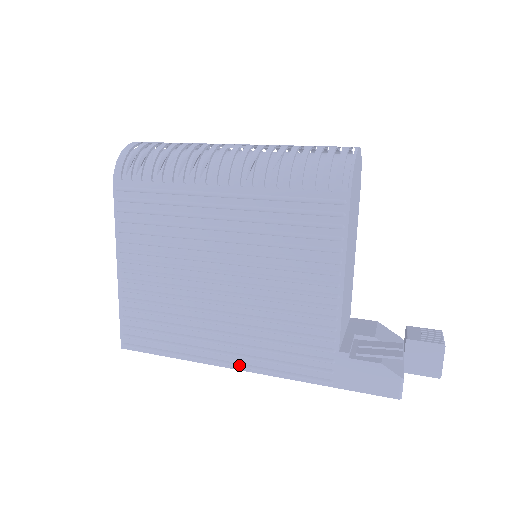
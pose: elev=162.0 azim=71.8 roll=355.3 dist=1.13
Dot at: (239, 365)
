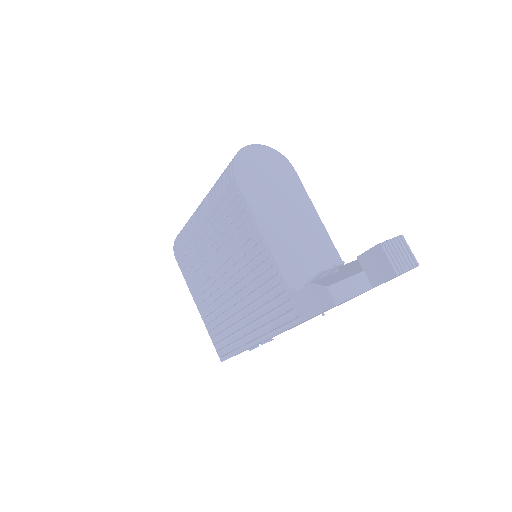
Dot at: (260, 337)
